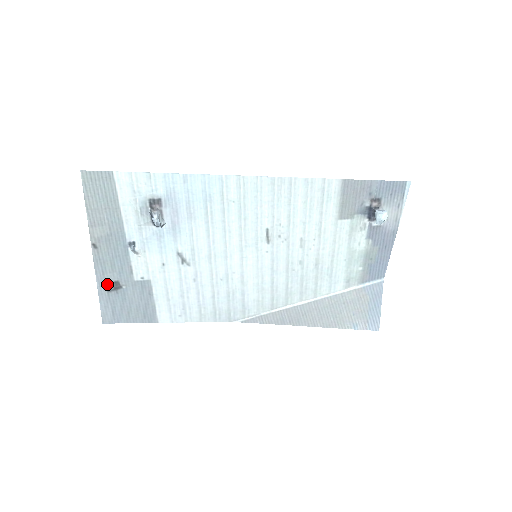
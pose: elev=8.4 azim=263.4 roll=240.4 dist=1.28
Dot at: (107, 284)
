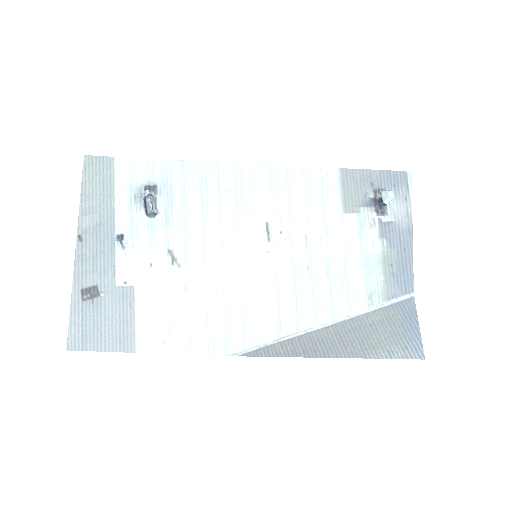
Dot at: (84, 290)
